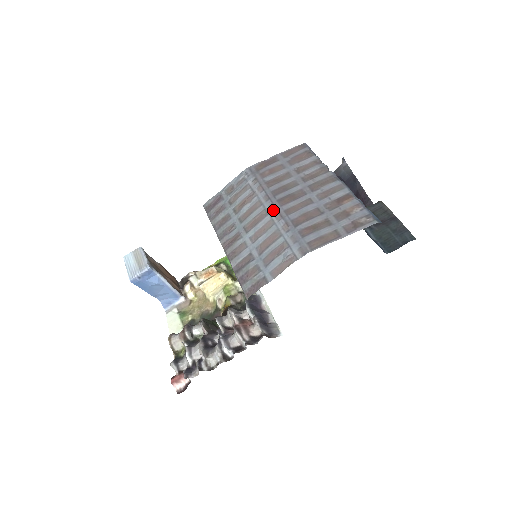
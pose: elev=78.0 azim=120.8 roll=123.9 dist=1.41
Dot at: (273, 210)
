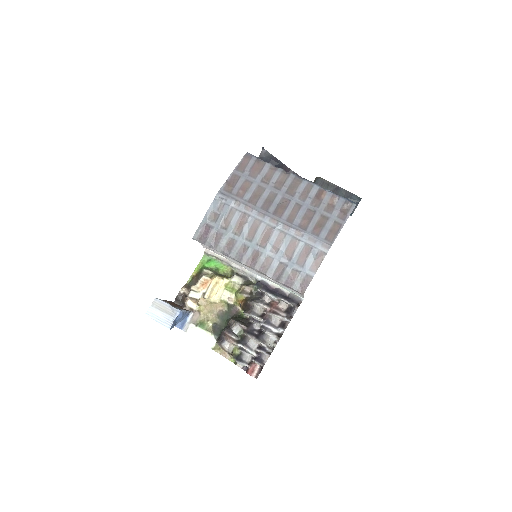
Dot at: (277, 223)
